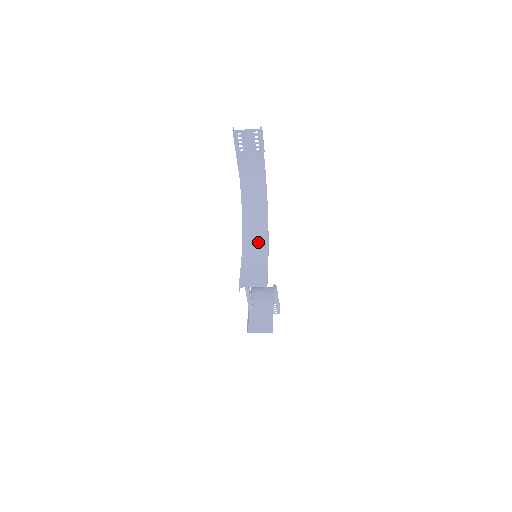
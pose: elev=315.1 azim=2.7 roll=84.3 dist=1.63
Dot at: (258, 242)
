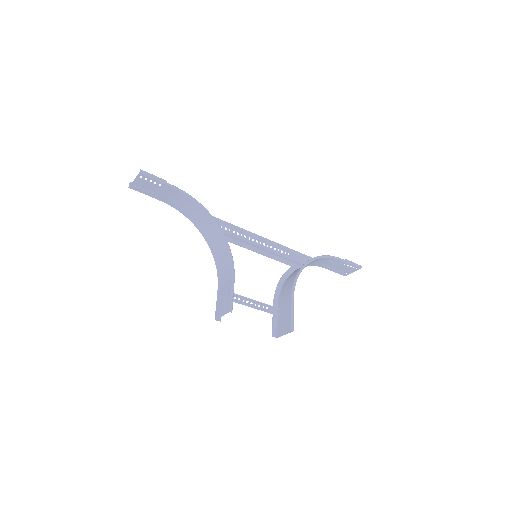
Dot at: (224, 259)
